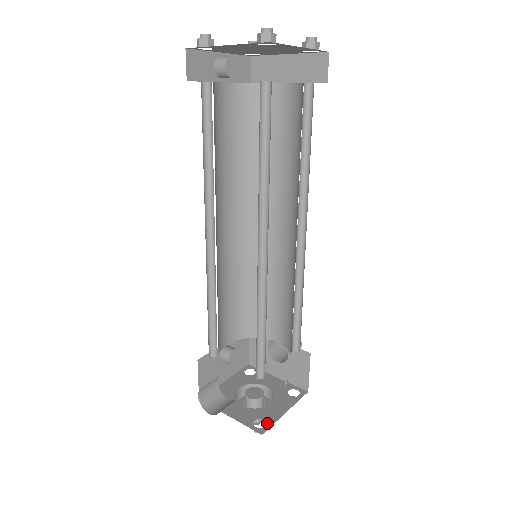
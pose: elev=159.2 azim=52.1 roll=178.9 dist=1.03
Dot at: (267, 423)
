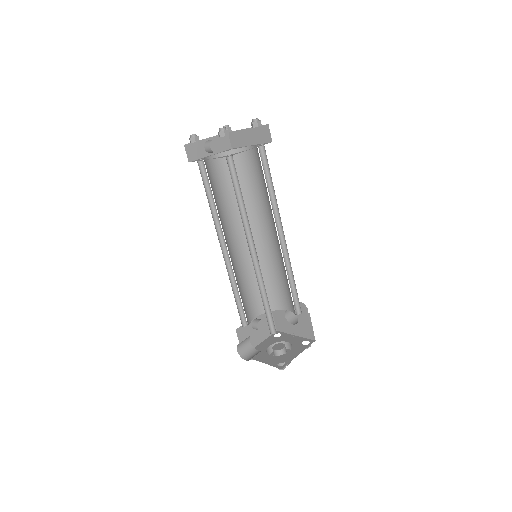
Dot at: (286, 362)
